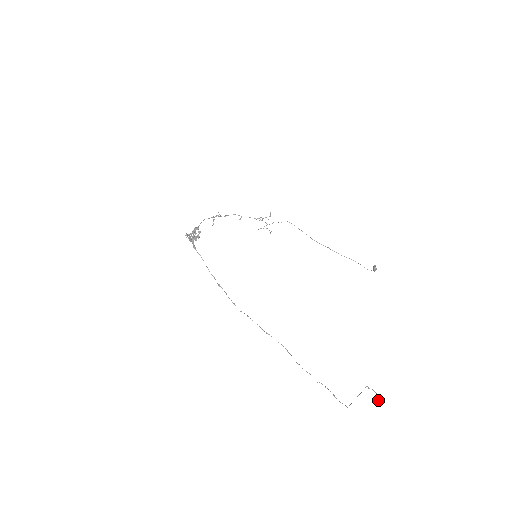
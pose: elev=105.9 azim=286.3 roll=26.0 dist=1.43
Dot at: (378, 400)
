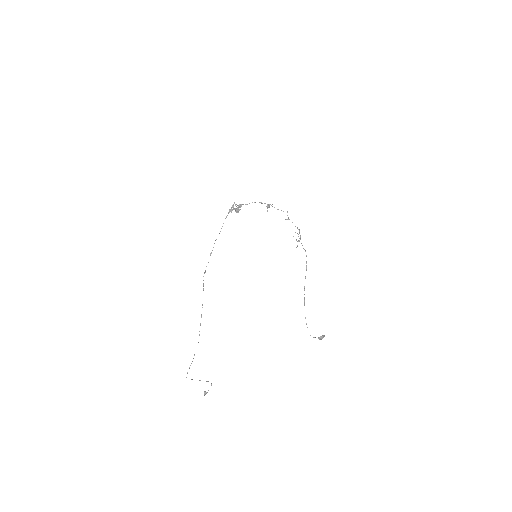
Dot at: (204, 393)
